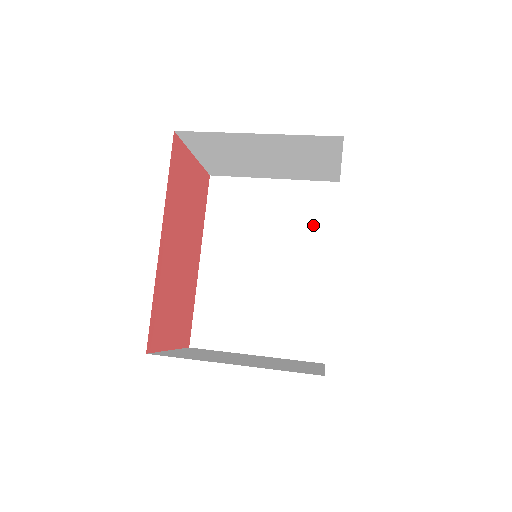
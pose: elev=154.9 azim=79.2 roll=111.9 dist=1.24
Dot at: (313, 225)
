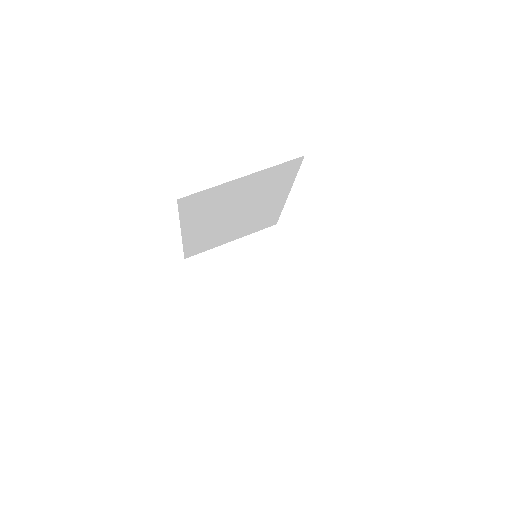
Dot at: (277, 184)
